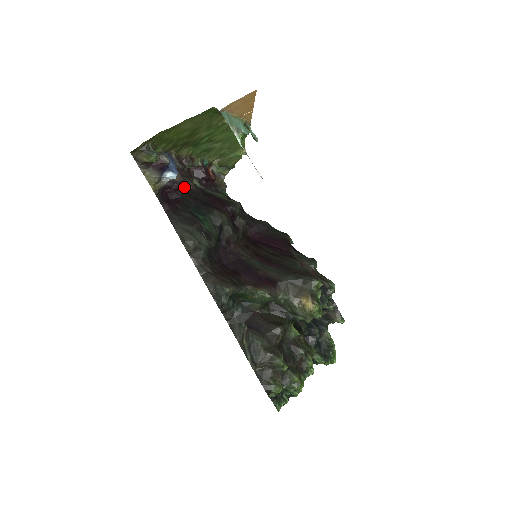
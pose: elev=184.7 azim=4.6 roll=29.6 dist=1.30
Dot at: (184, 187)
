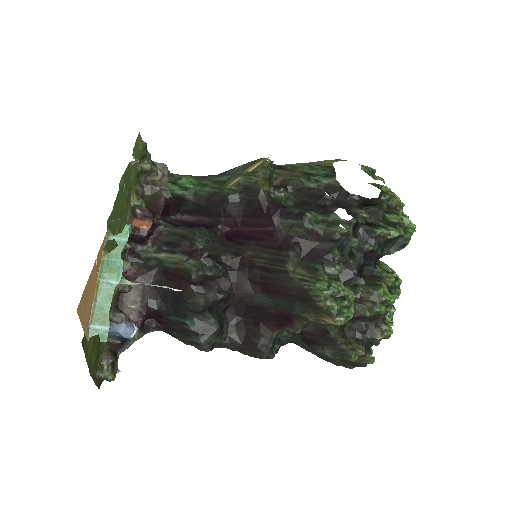
Dot at: (148, 296)
